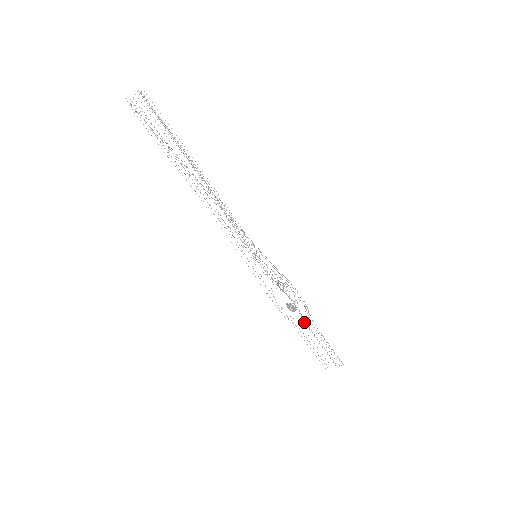
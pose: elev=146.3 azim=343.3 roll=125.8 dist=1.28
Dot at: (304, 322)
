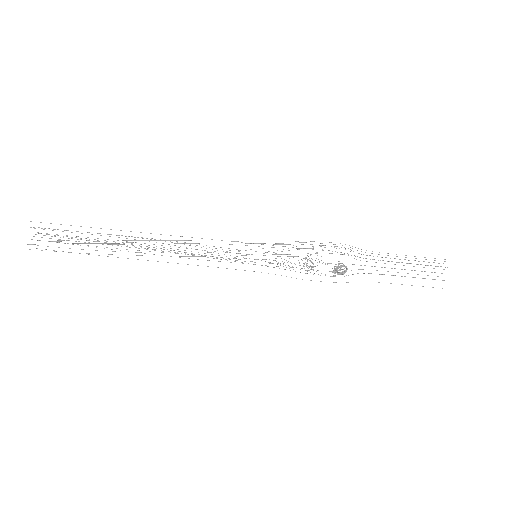
Dot at: occluded
